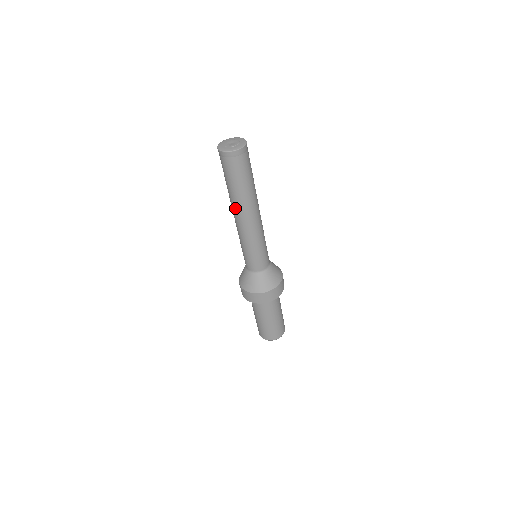
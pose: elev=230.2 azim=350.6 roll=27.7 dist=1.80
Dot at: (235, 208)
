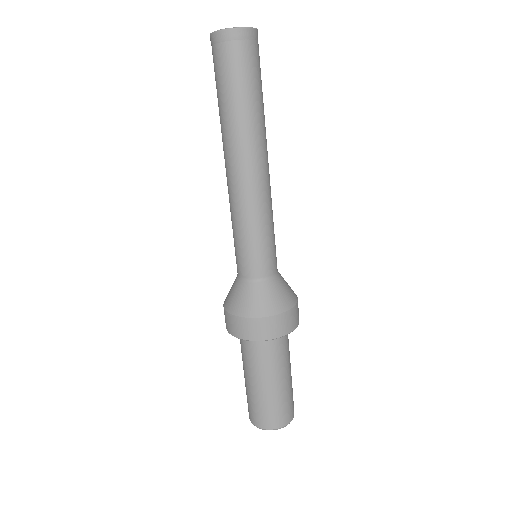
Dot at: (224, 147)
